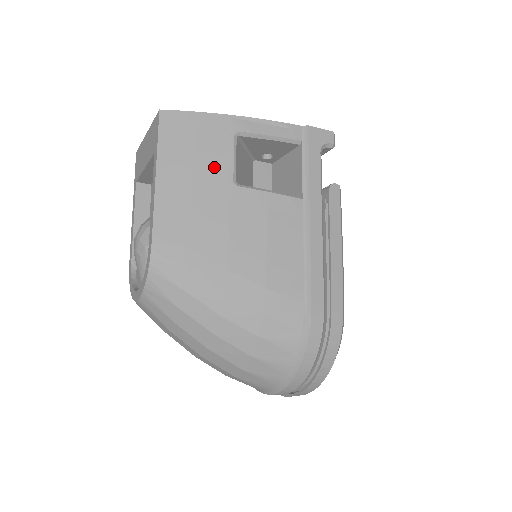
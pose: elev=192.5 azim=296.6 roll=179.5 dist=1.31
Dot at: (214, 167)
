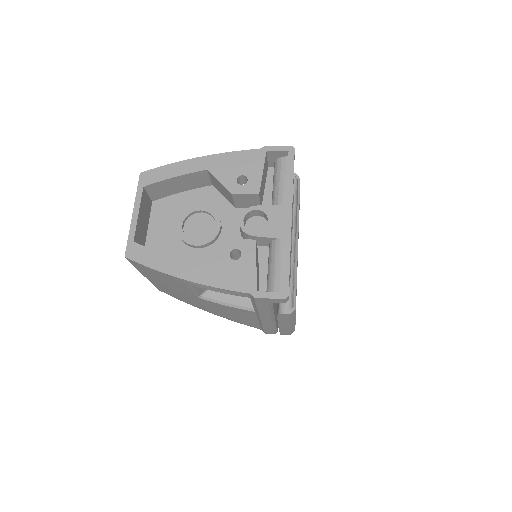
Dot at: (180, 289)
